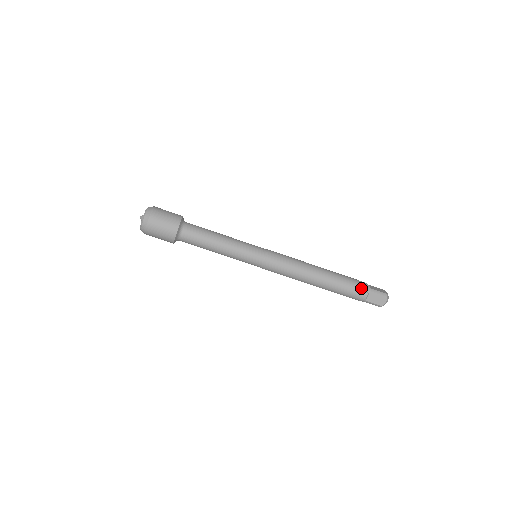
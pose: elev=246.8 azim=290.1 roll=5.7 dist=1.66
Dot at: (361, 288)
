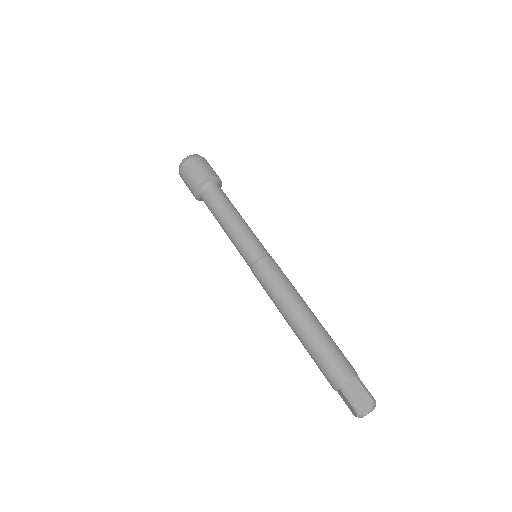
Dot at: (347, 364)
